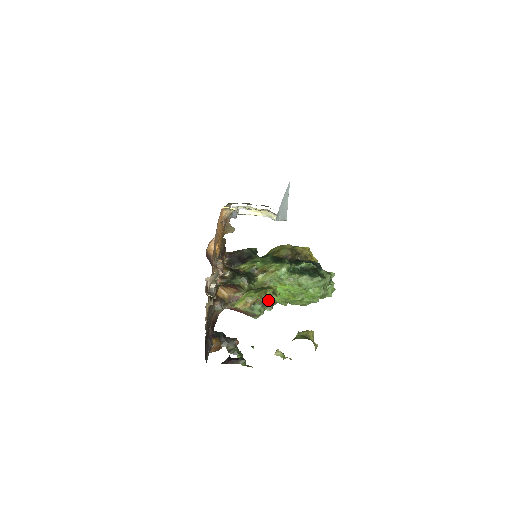
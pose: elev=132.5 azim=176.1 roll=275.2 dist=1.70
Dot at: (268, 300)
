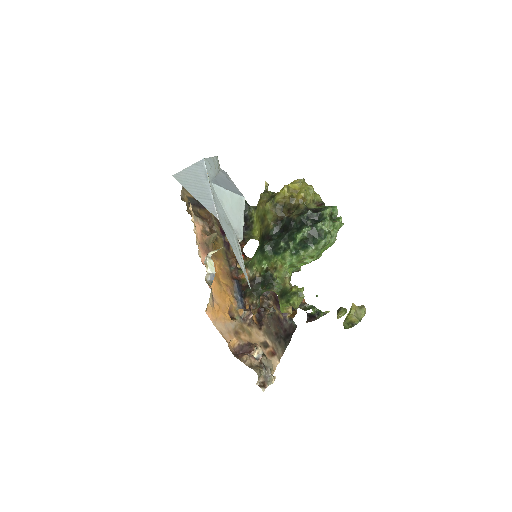
Dot at: (300, 303)
